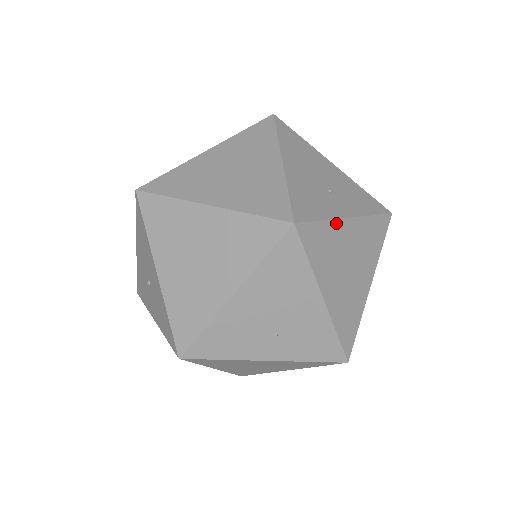
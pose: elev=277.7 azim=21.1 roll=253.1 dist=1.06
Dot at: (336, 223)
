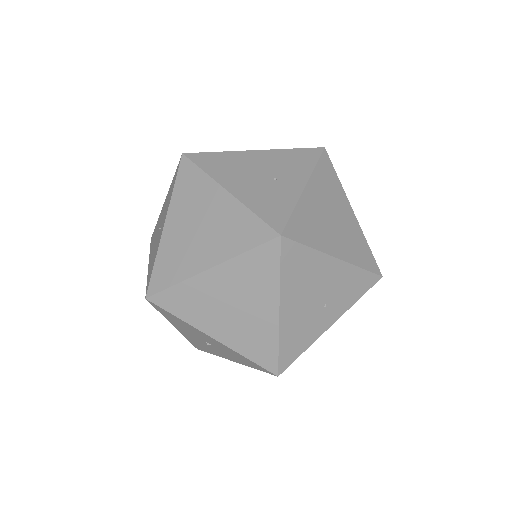
Dot at: (301, 201)
